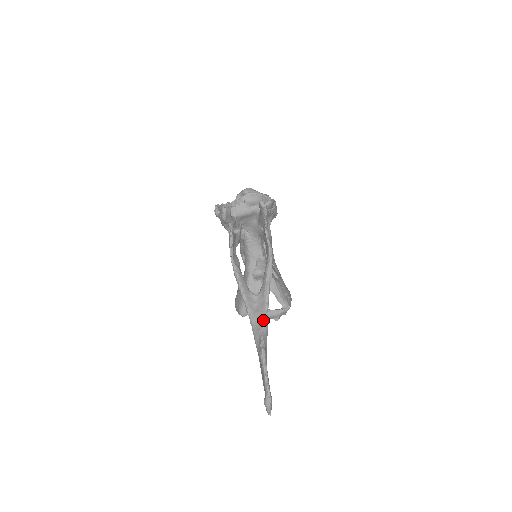
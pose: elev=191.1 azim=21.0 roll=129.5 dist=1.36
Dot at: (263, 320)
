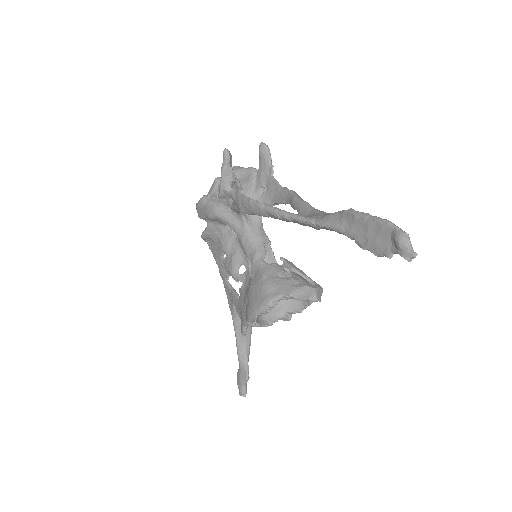
Dot at: (325, 213)
